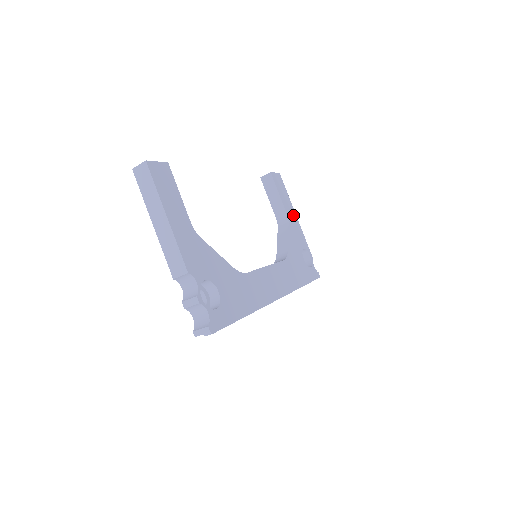
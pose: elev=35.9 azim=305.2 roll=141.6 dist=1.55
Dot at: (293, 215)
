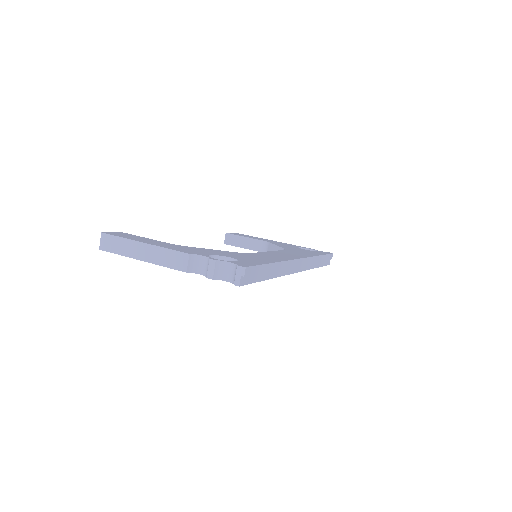
Dot at: occluded
